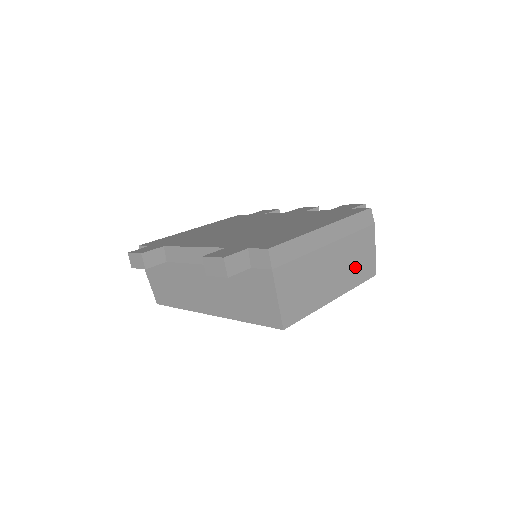
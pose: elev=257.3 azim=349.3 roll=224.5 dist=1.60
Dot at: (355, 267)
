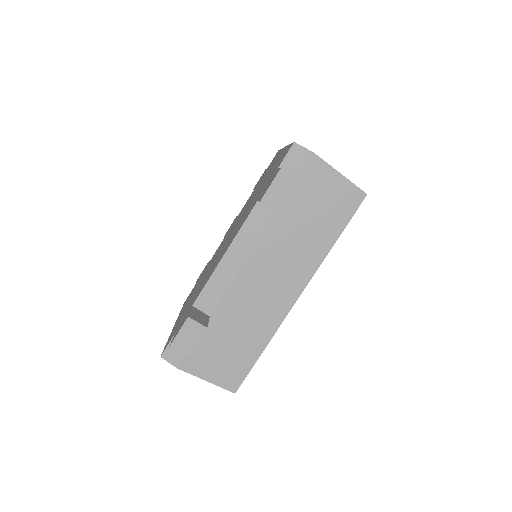
Dot at: occluded
